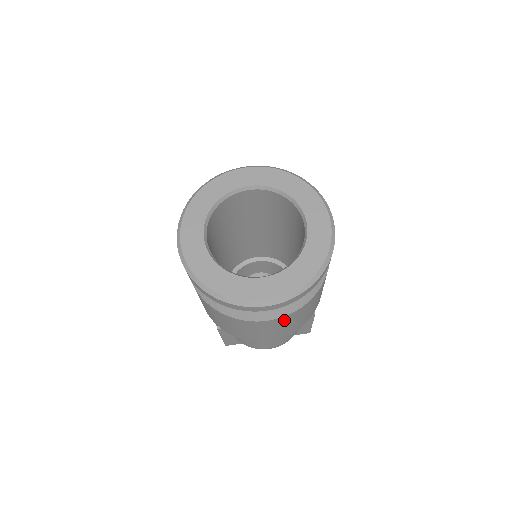
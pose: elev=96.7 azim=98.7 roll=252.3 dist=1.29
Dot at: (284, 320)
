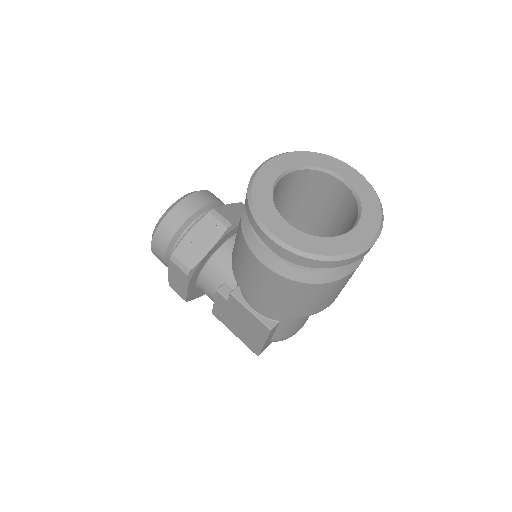
Dot at: occluded
